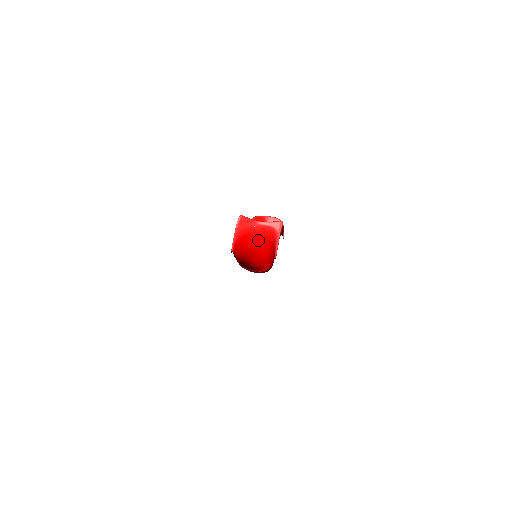
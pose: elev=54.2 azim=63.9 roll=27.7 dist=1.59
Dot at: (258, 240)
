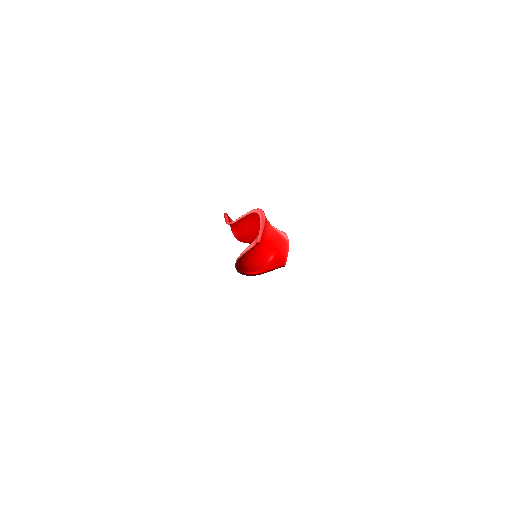
Dot at: (264, 241)
